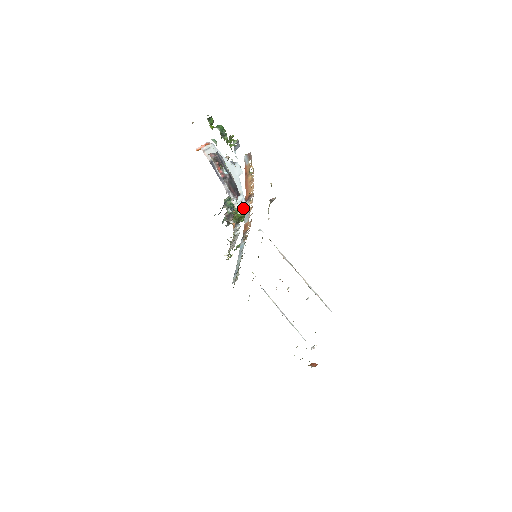
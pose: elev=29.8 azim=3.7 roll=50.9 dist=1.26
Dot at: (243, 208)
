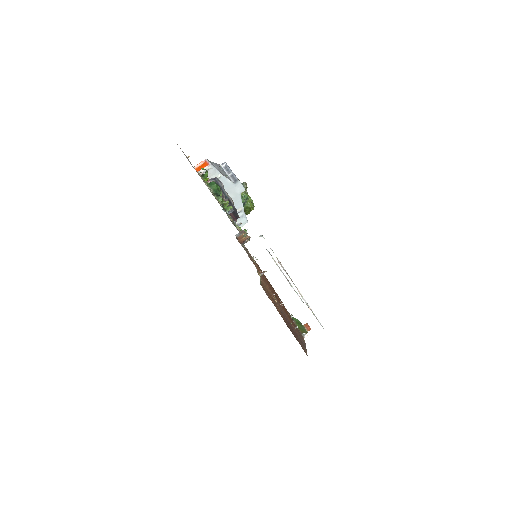
Dot at: (243, 223)
